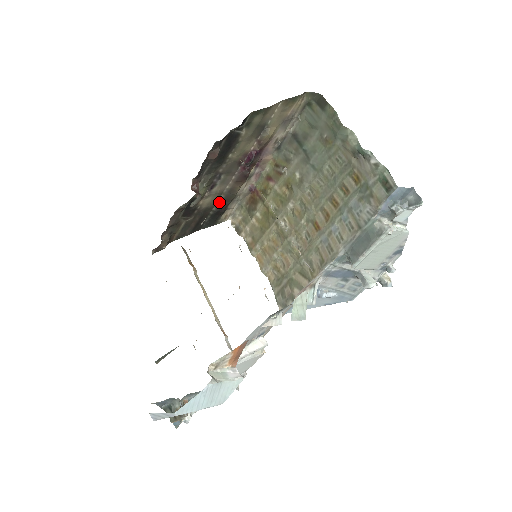
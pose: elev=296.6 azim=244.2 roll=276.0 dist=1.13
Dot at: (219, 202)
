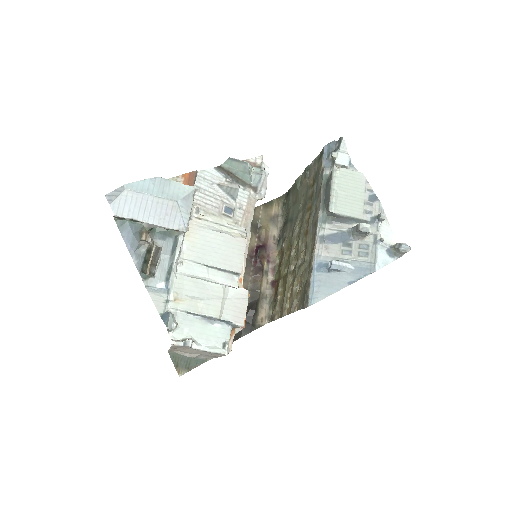
Dot at: (248, 301)
